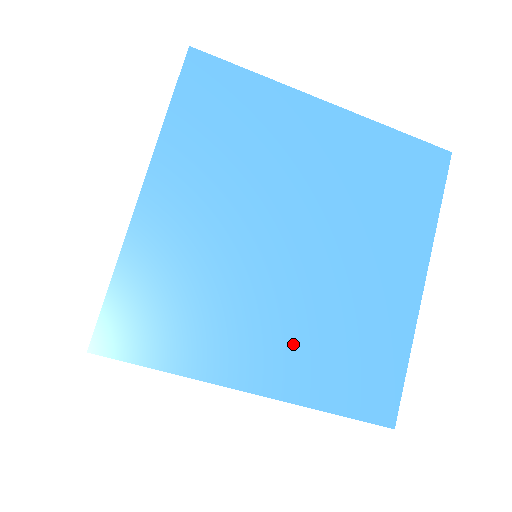
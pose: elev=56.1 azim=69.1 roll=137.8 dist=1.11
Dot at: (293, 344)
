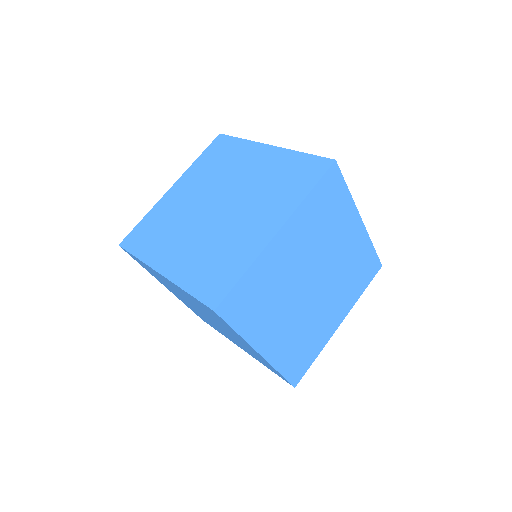
Dot at: (286, 336)
